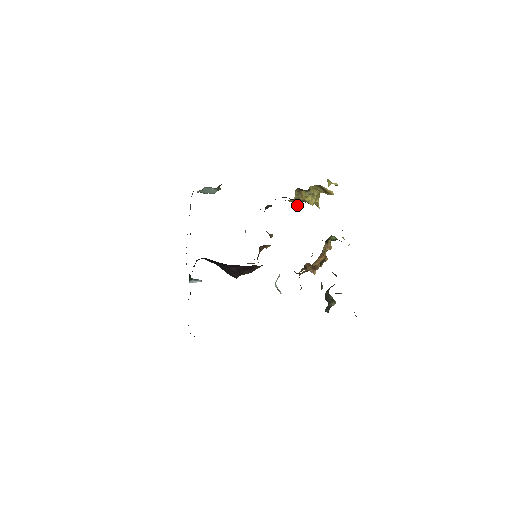
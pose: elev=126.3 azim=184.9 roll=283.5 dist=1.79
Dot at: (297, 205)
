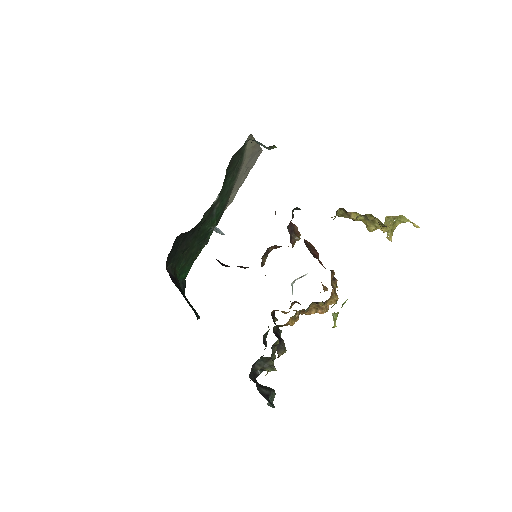
Dot at: occluded
